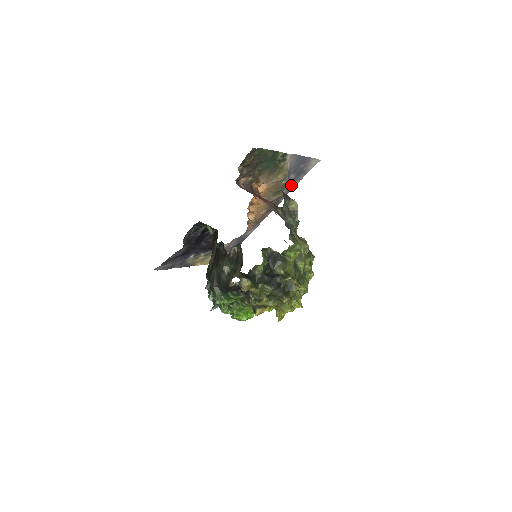
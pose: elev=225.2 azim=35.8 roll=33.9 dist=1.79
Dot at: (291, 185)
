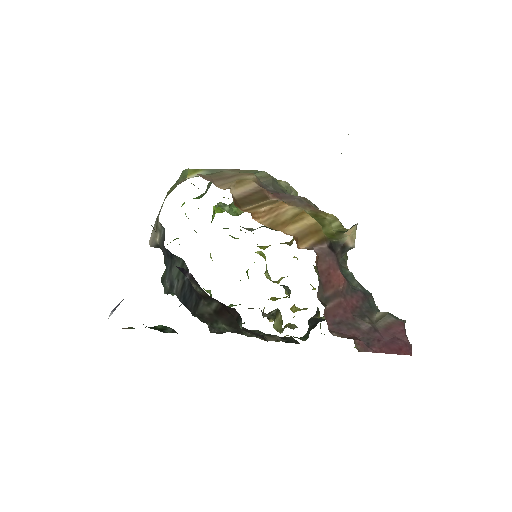
Dot at: occluded
